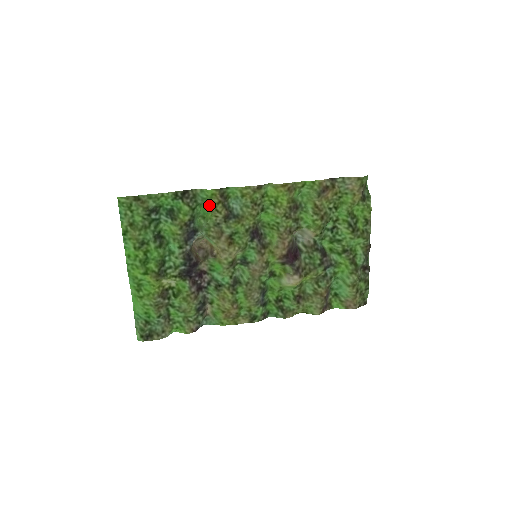
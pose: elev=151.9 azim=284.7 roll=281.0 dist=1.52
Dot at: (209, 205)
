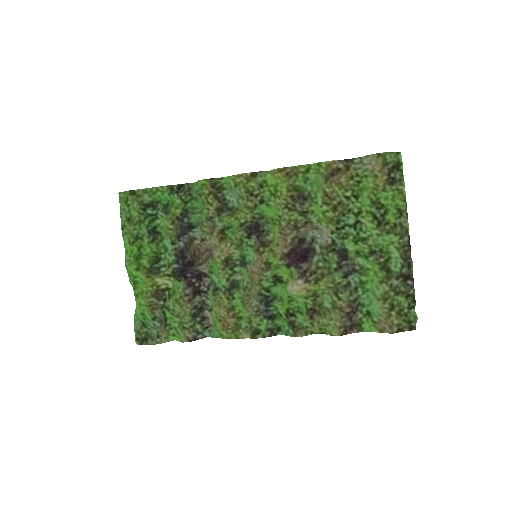
Dot at: (201, 197)
